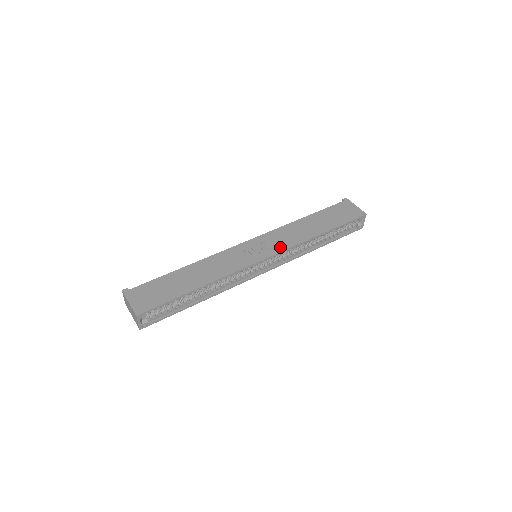
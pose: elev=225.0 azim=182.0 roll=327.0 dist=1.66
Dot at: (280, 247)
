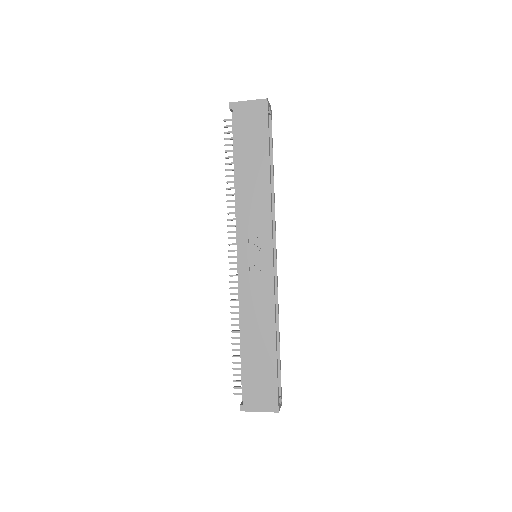
Dot at: (265, 231)
